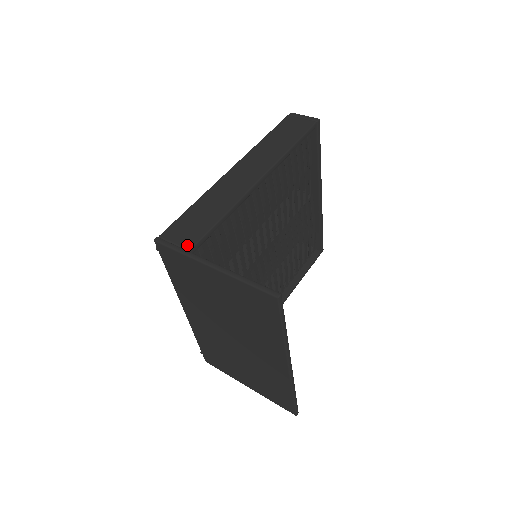
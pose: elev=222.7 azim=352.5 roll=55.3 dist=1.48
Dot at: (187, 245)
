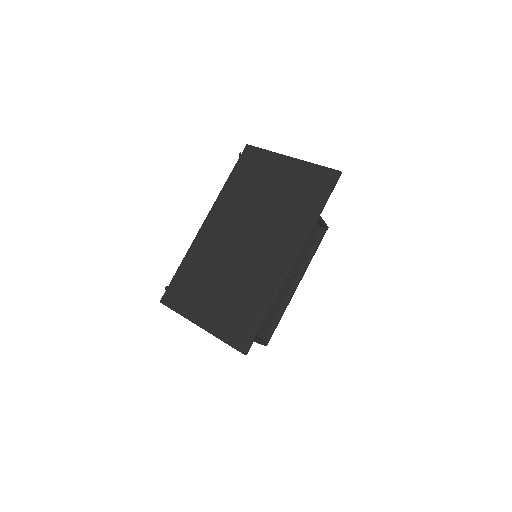
Dot at: occluded
